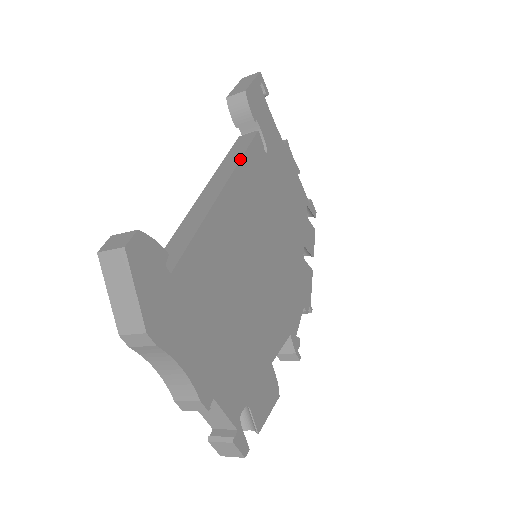
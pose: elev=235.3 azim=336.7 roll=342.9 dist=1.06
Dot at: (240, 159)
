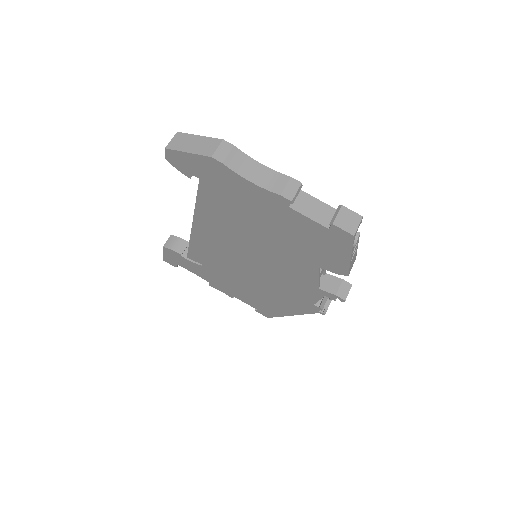
Dot at: occluded
